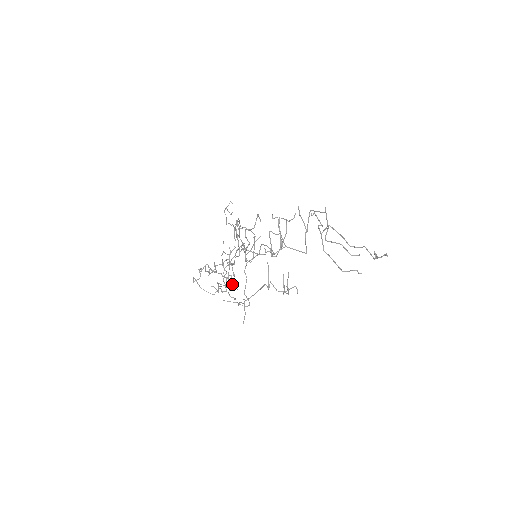
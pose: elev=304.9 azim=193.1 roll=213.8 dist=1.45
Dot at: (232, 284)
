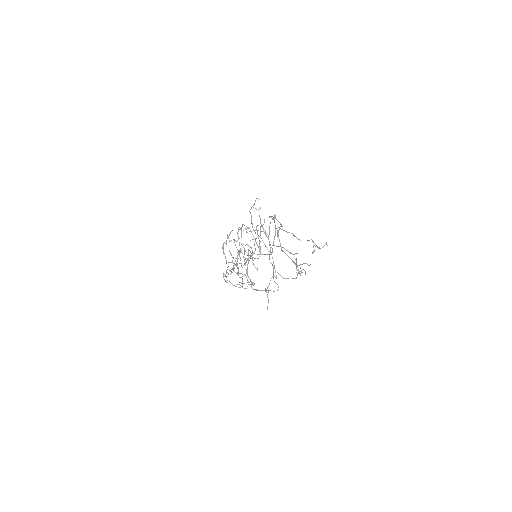
Dot at: (248, 281)
